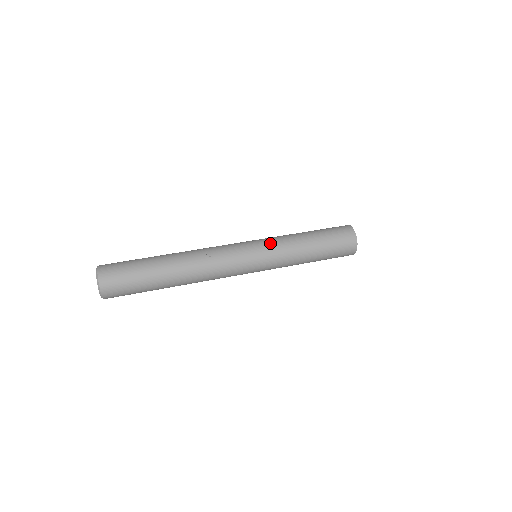
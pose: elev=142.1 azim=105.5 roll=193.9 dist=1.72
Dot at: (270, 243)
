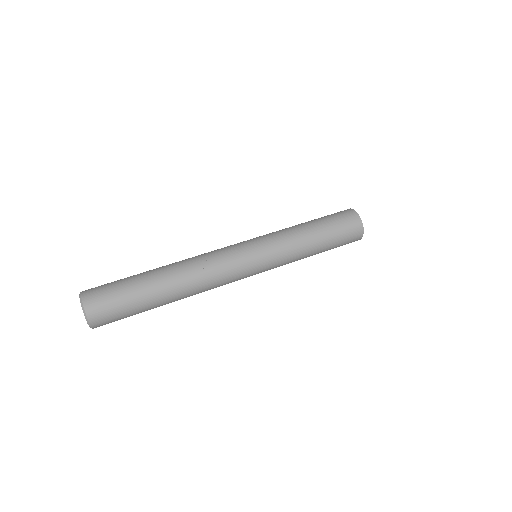
Dot at: (272, 242)
